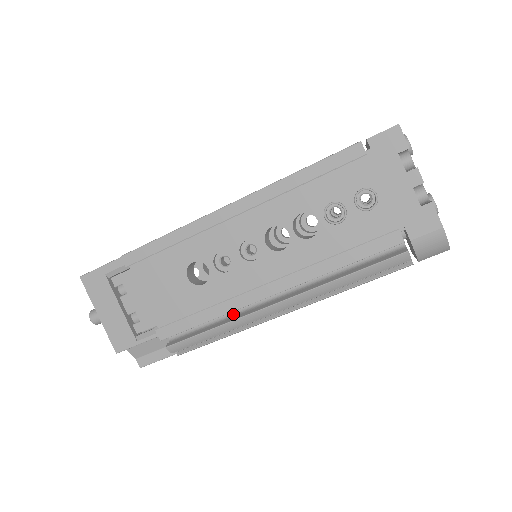
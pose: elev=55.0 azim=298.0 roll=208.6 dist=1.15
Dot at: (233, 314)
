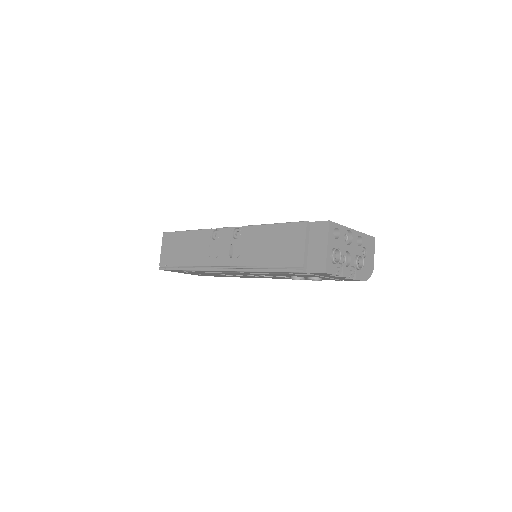
Dot at: occluded
